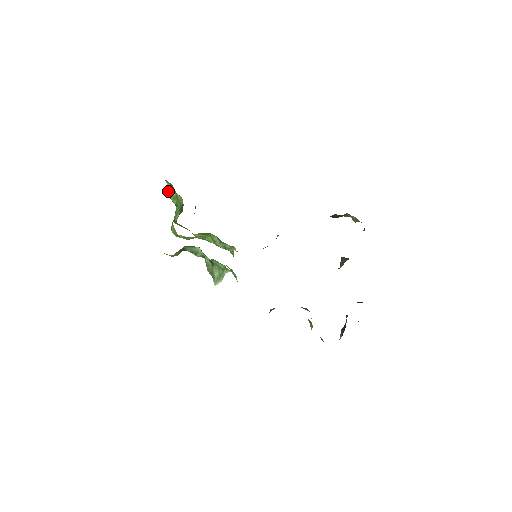
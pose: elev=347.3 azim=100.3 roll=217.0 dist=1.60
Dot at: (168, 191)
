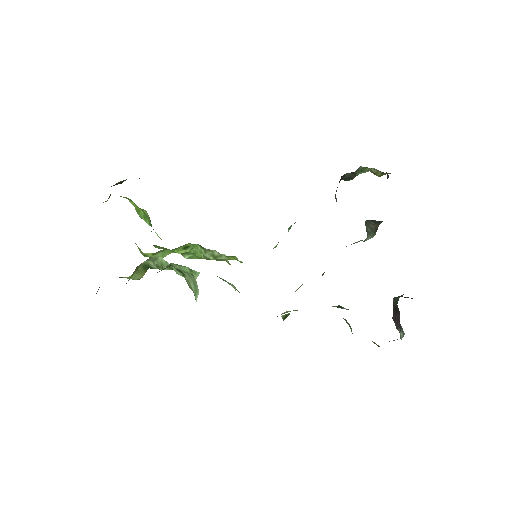
Dot at: occluded
